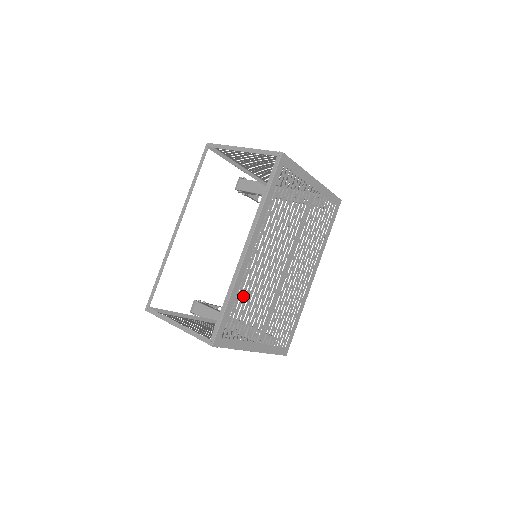
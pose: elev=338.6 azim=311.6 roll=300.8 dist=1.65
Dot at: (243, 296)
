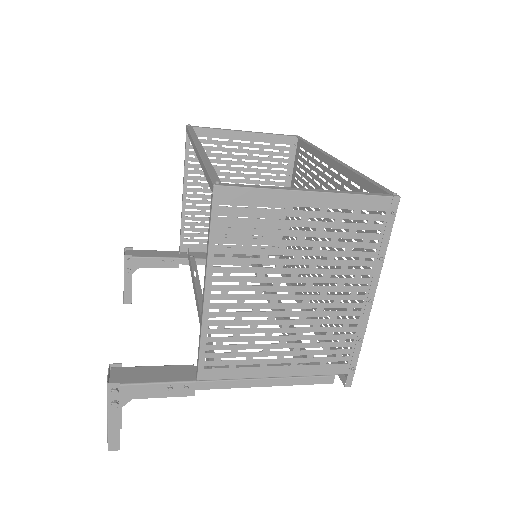
Dot at: occluded
